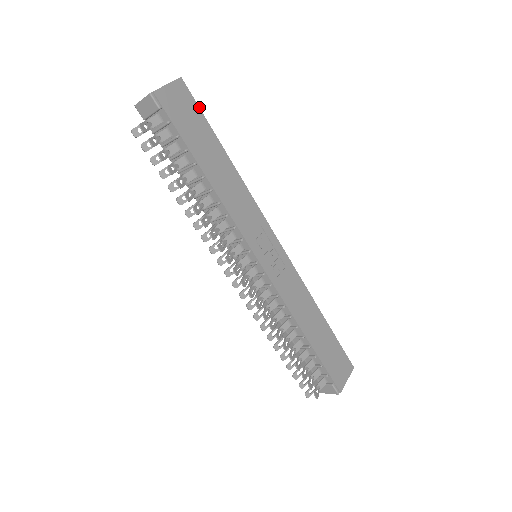
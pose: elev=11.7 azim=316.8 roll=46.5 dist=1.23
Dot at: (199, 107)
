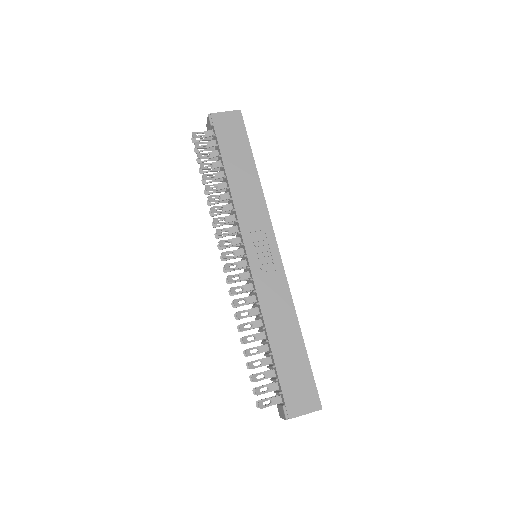
Dot at: (246, 131)
